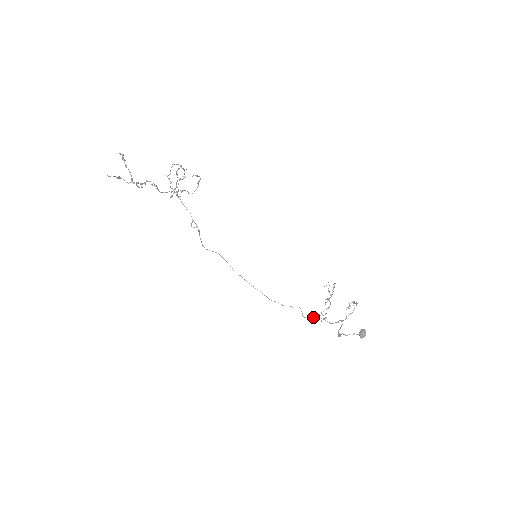
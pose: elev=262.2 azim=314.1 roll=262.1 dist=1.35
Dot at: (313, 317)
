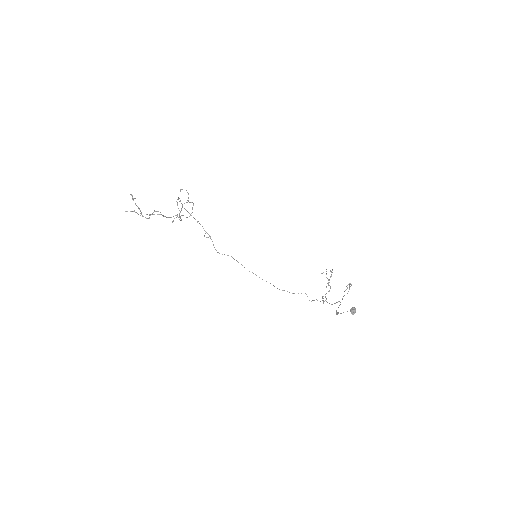
Dot at: (317, 300)
